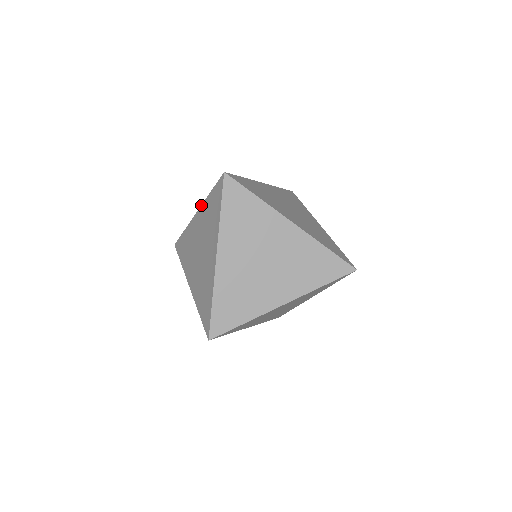
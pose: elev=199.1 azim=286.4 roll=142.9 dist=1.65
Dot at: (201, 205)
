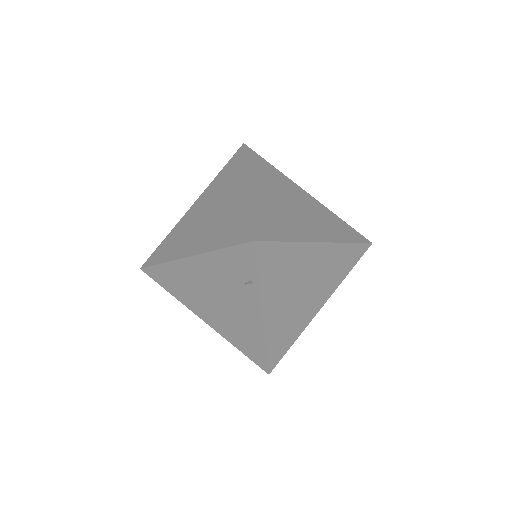
Dot at: occluded
